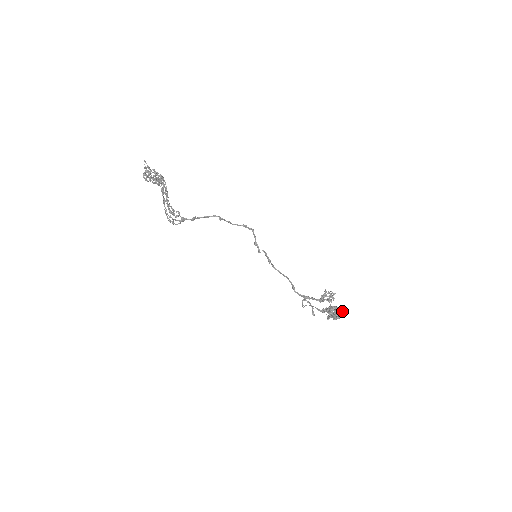
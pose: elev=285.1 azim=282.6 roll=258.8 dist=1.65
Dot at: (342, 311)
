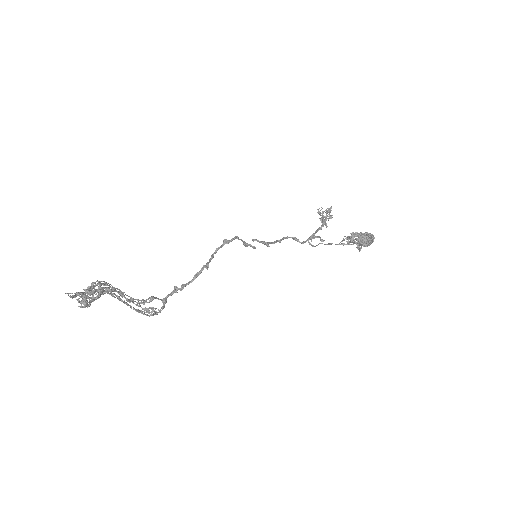
Dot at: (371, 234)
